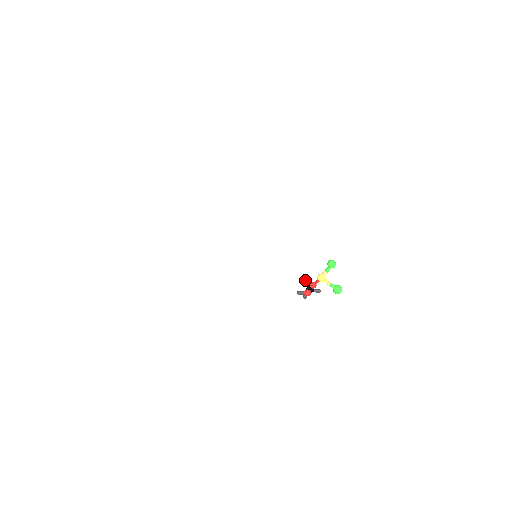
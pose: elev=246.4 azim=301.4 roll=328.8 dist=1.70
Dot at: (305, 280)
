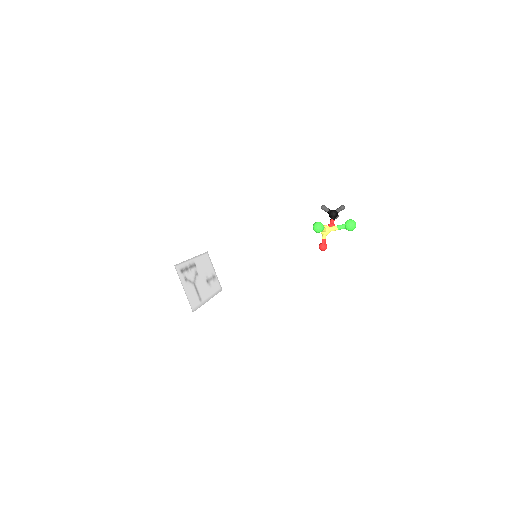
Dot at: occluded
